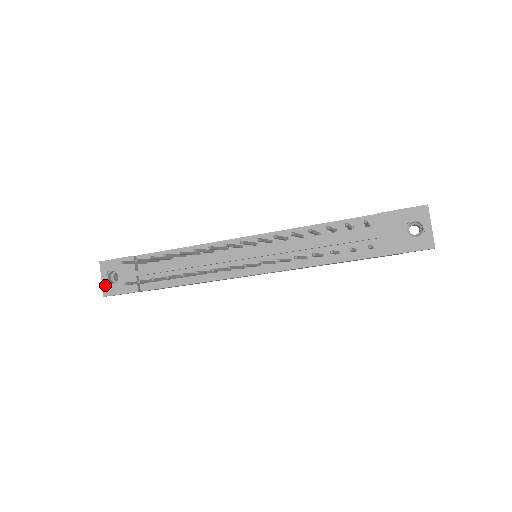
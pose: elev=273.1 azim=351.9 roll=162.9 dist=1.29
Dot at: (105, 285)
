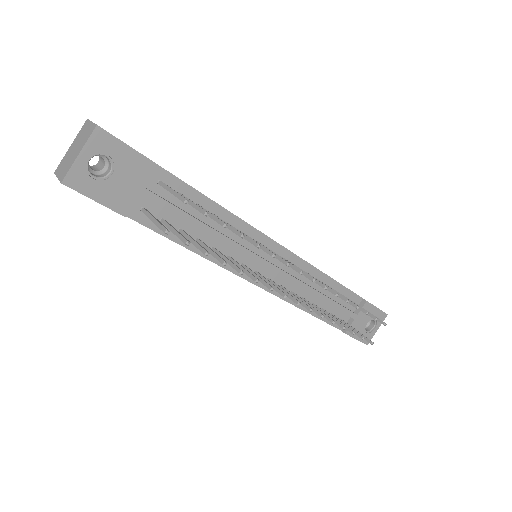
Dot at: (79, 168)
